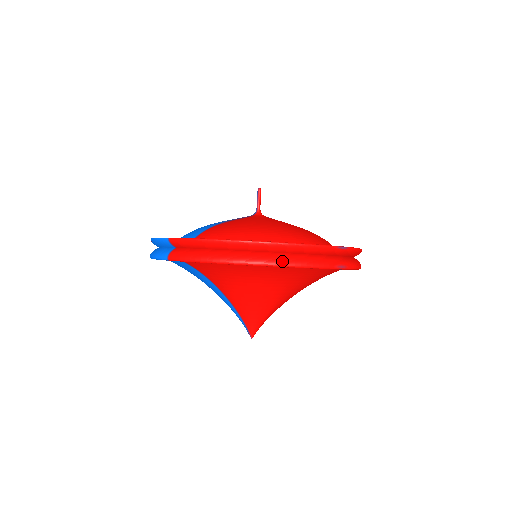
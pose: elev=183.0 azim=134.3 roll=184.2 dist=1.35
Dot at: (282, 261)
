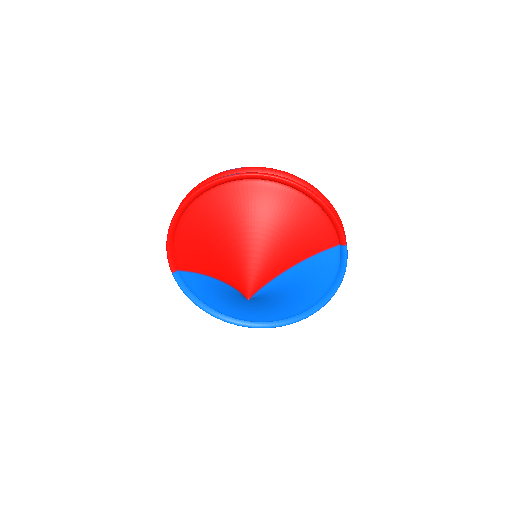
Dot at: (187, 198)
